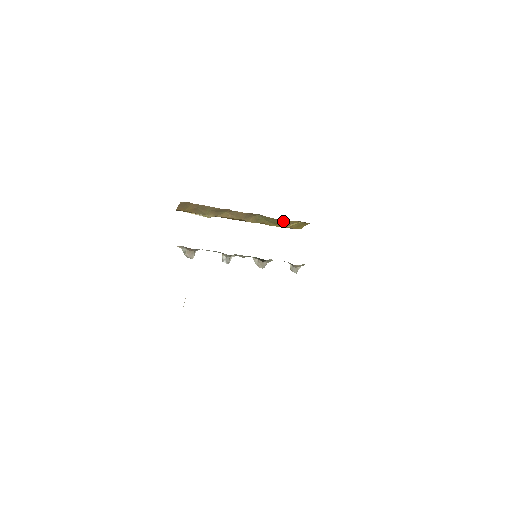
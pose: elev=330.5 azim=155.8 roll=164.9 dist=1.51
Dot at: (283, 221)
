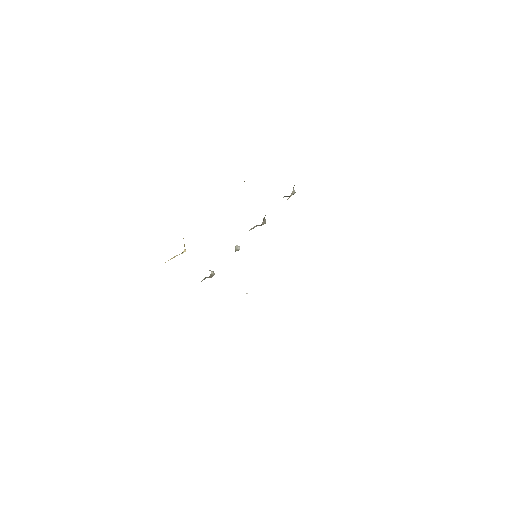
Dot at: occluded
